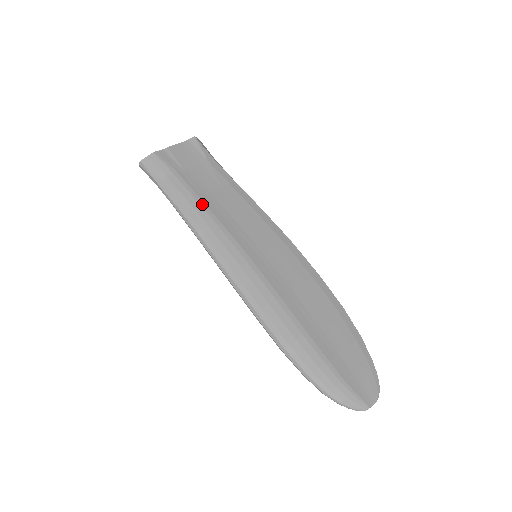
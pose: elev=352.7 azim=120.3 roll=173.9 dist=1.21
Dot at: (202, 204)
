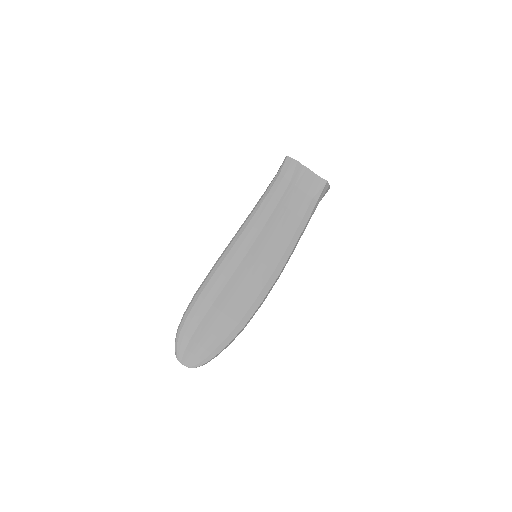
Dot at: (274, 206)
